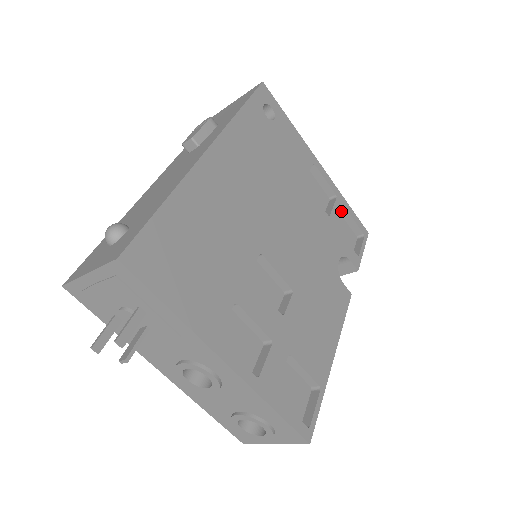
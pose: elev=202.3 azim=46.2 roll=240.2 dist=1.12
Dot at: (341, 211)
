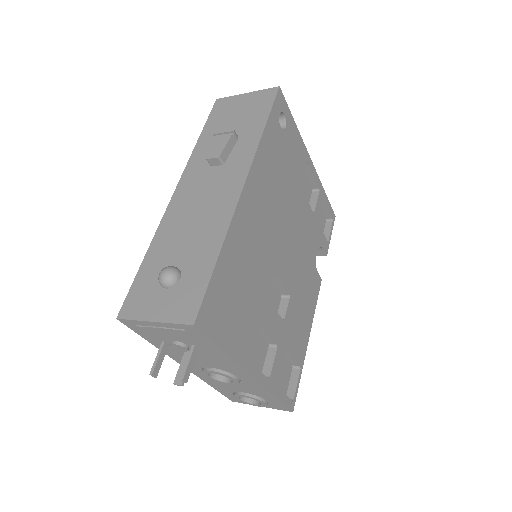
Dot at: occluded
